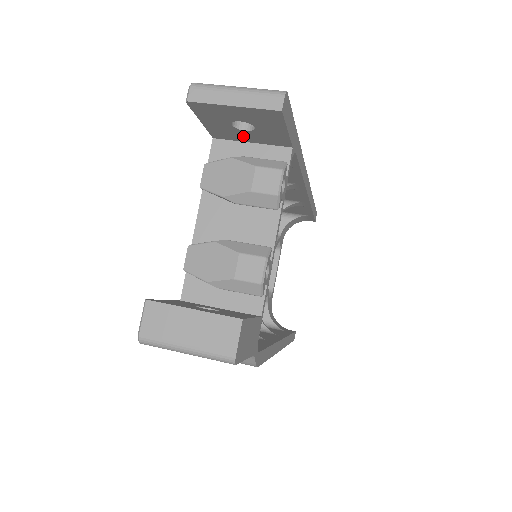
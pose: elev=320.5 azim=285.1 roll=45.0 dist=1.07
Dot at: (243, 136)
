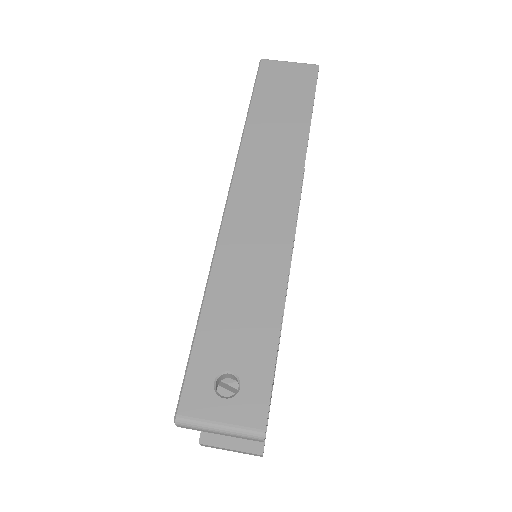
Dot at: occluded
